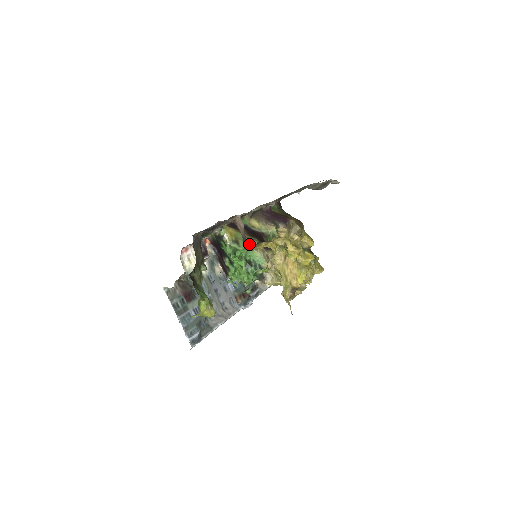
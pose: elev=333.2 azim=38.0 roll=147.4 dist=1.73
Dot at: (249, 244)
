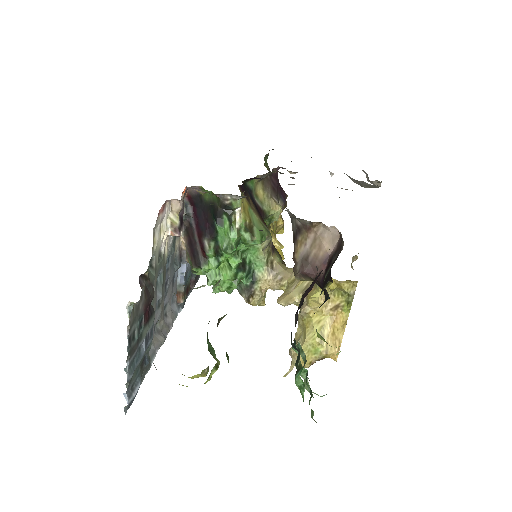
Dot at: occluded
